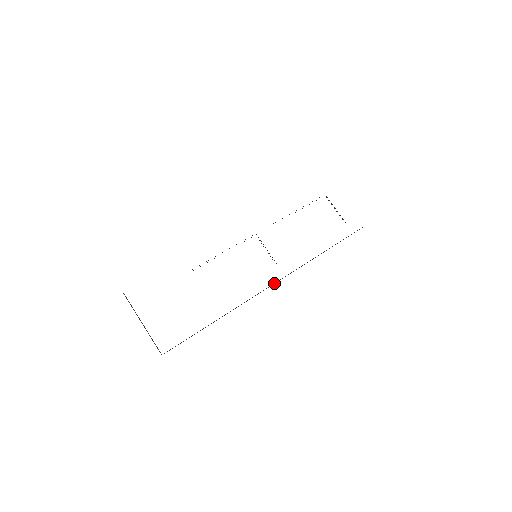
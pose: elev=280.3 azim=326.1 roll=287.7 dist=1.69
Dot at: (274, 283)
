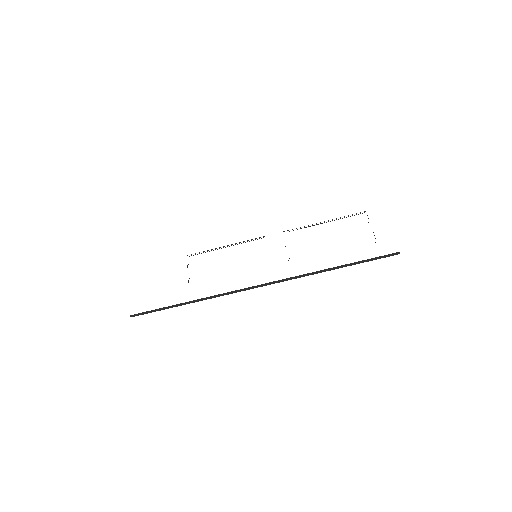
Dot at: (260, 285)
